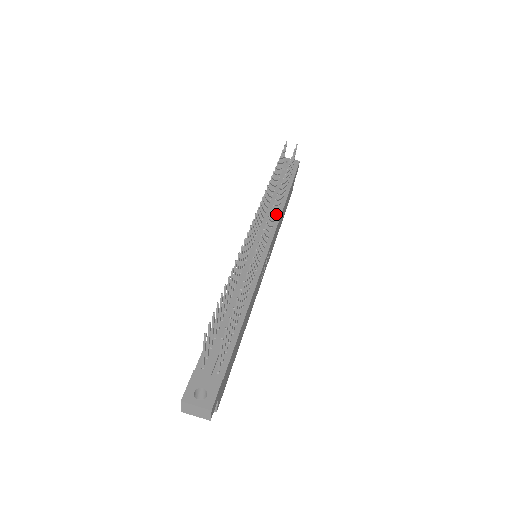
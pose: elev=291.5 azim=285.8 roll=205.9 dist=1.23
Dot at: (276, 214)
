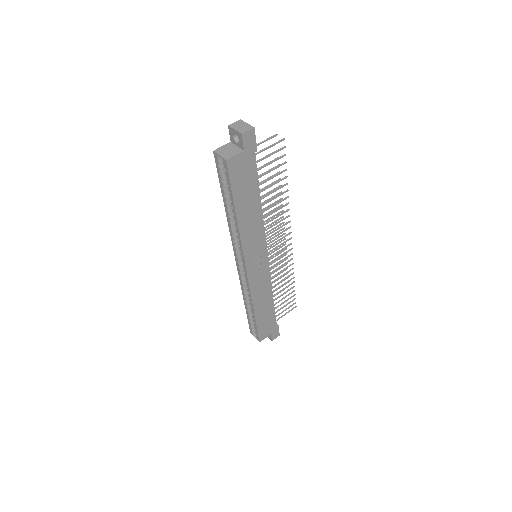
Dot at: occluded
